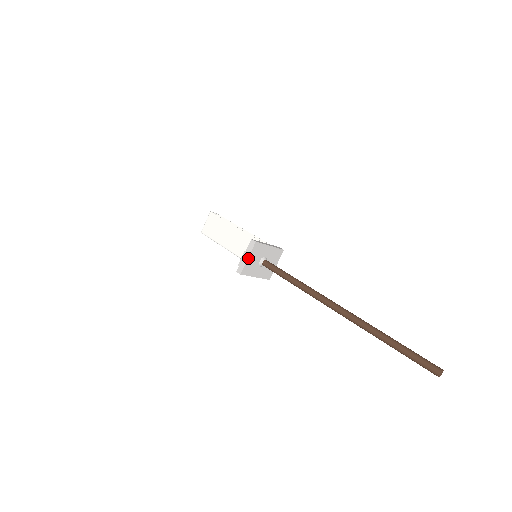
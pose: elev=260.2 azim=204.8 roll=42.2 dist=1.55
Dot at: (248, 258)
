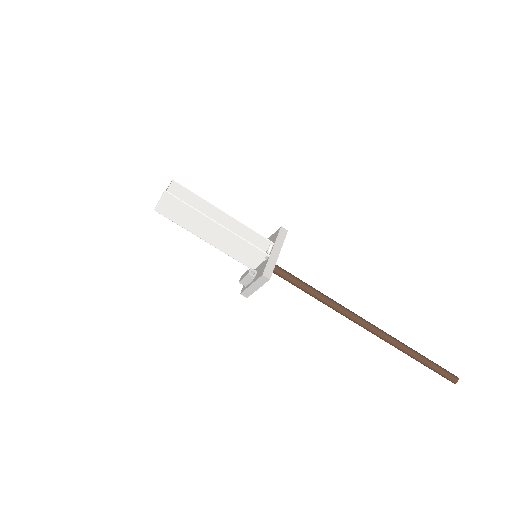
Dot at: (258, 288)
